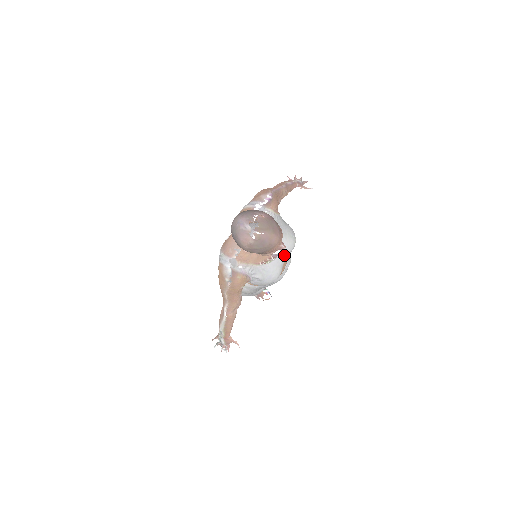
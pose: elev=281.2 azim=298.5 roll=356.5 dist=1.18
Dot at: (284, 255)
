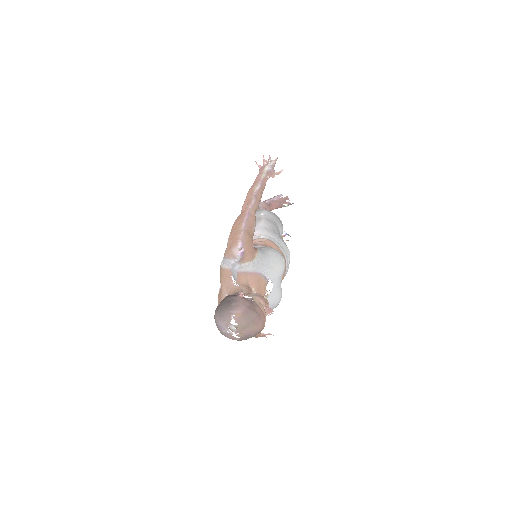
Dot at: (278, 282)
